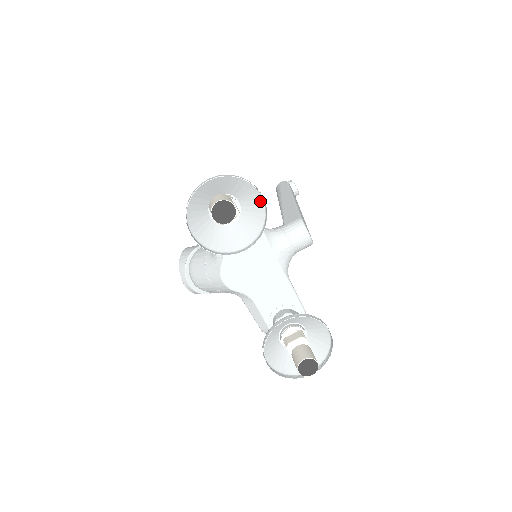
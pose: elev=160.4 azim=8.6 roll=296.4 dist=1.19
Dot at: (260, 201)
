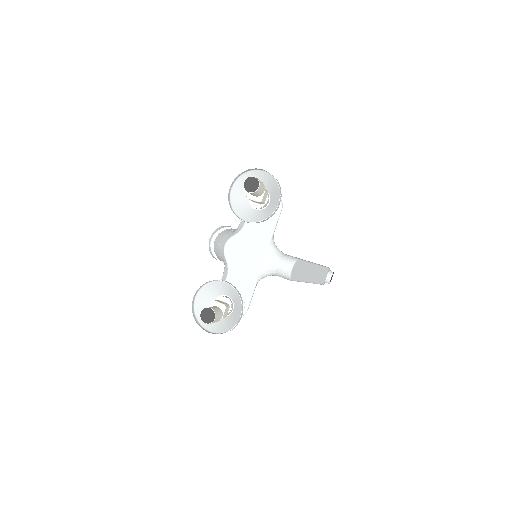
Dot at: occluded
